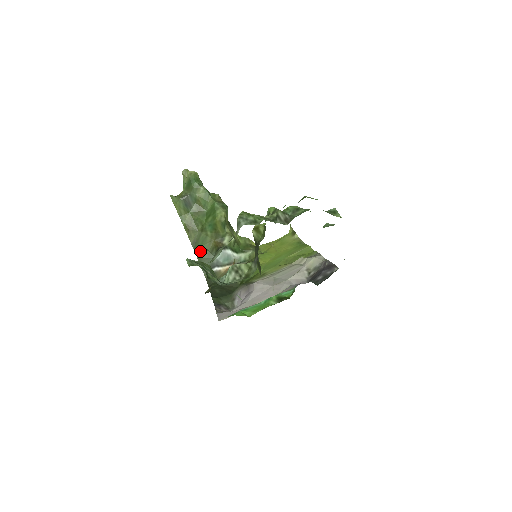
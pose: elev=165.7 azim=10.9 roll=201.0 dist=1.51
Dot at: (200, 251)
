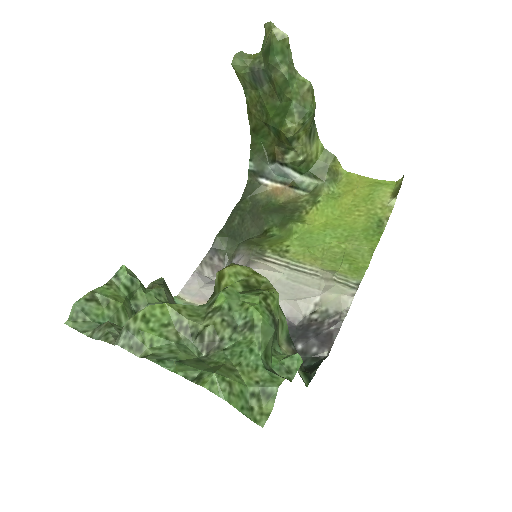
Dot at: (256, 145)
